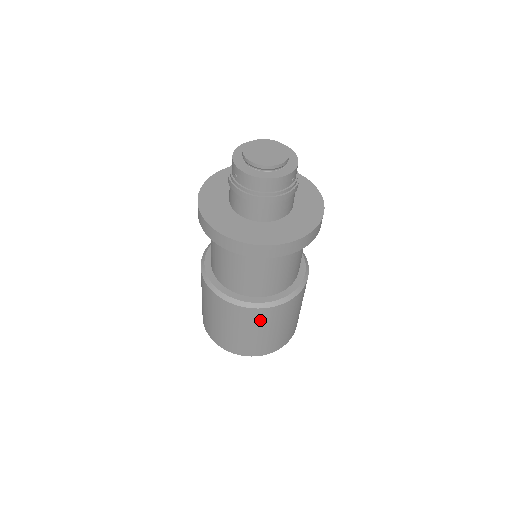
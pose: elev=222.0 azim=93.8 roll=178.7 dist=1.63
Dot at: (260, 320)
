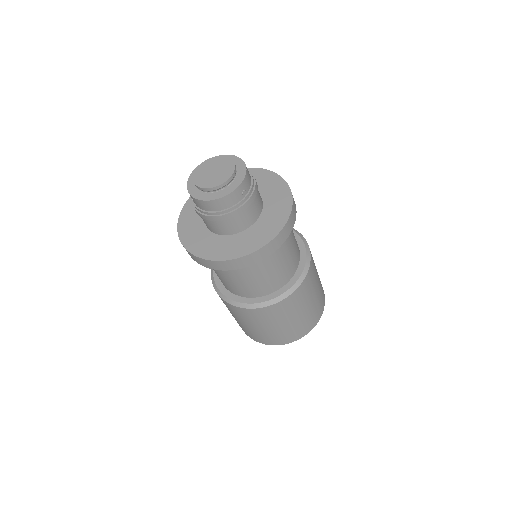
Dot at: (266, 317)
